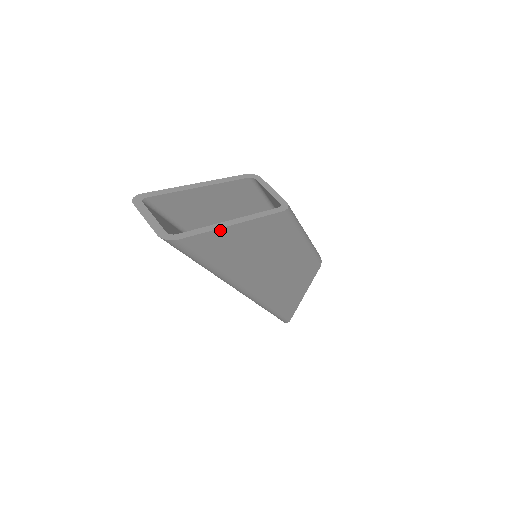
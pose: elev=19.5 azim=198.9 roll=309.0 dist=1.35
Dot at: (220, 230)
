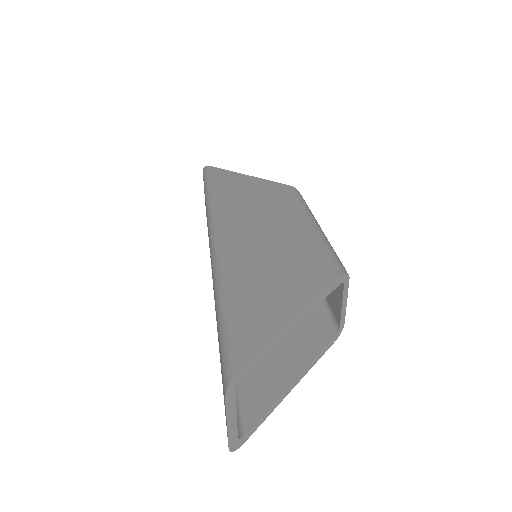
Dot at: (280, 398)
